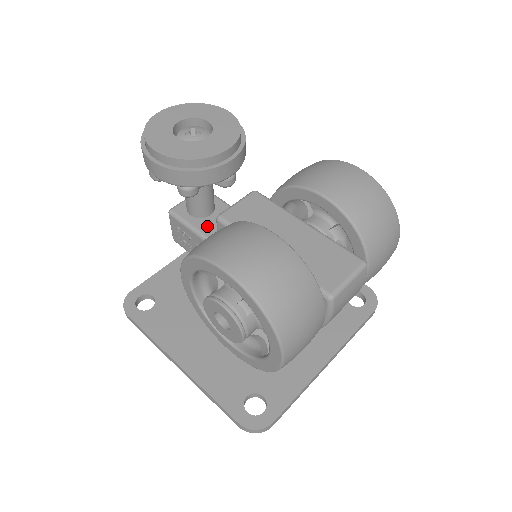
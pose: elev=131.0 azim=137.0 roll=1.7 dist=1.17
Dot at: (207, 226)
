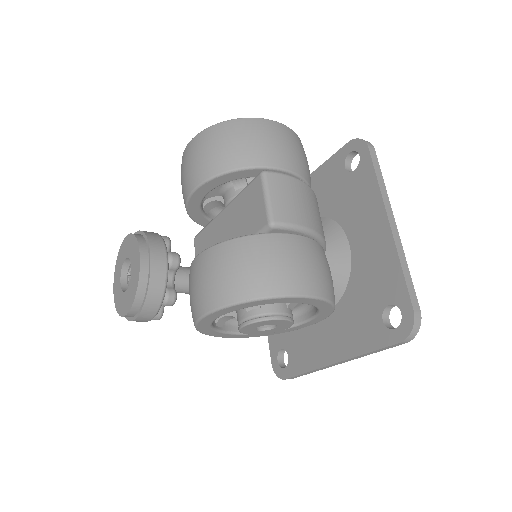
Dot at: occluded
